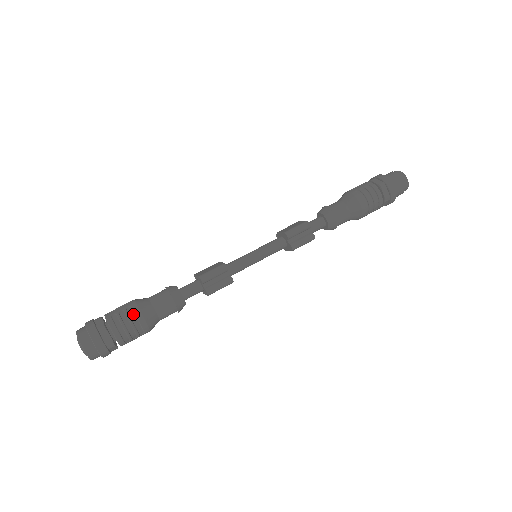
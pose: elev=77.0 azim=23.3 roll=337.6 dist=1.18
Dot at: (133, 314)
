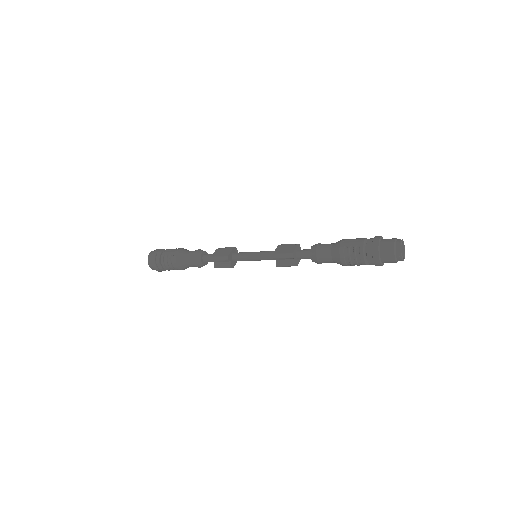
Dot at: (173, 261)
